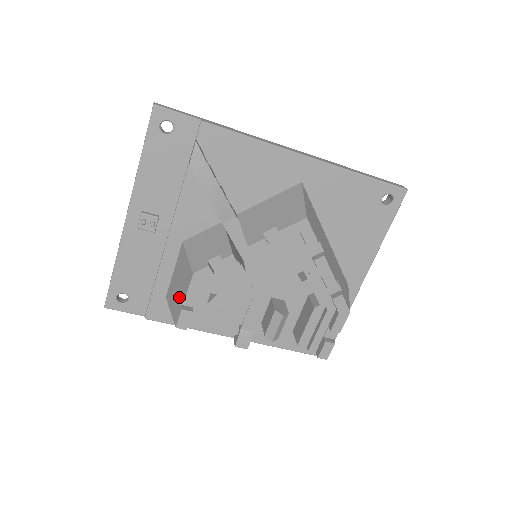
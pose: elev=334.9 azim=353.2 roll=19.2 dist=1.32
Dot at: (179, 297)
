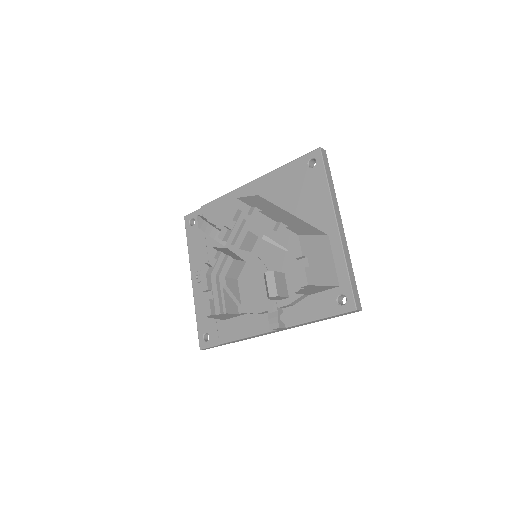
Dot at: occluded
